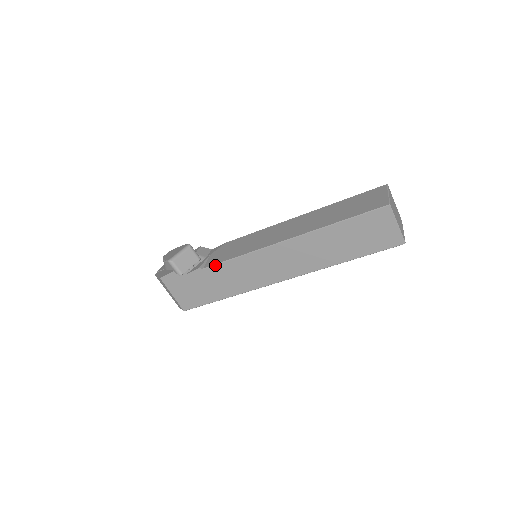
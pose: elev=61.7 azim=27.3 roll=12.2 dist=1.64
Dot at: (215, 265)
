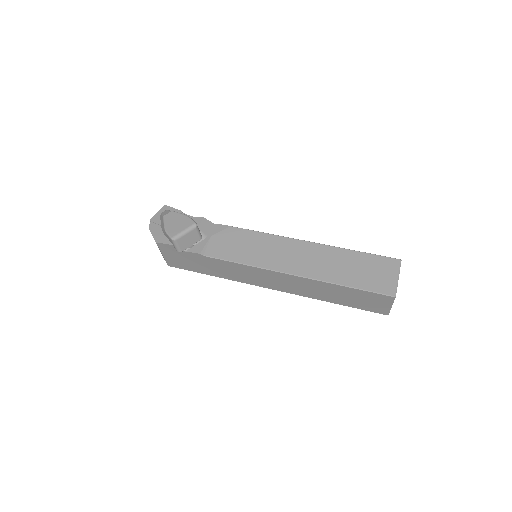
Dot at: (217, 259)
